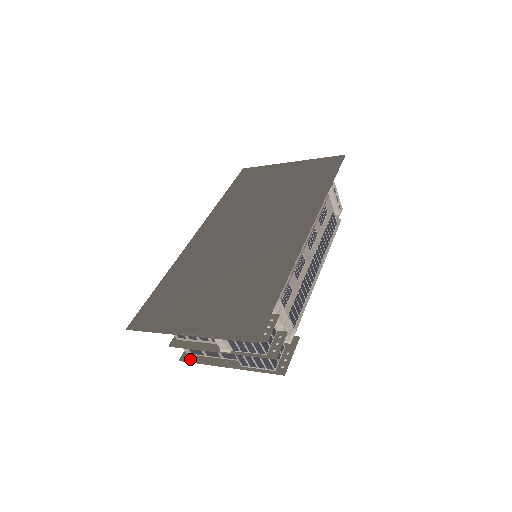
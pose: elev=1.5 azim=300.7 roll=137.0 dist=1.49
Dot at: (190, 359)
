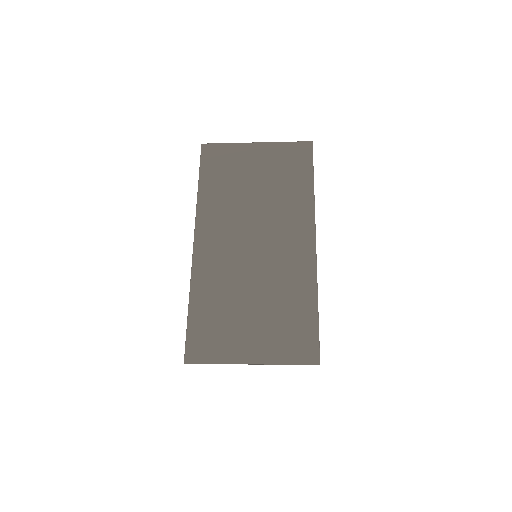
Dot at: occluded
